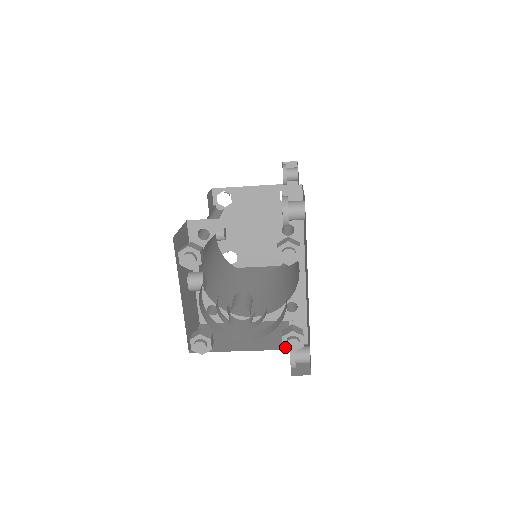
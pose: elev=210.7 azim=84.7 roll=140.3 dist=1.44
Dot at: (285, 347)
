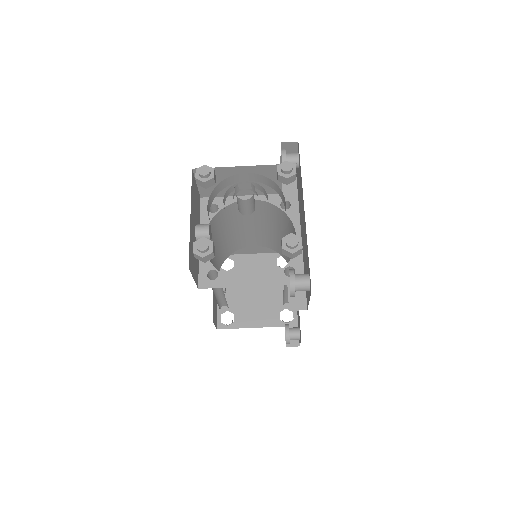
Dot at: (284, 249)
